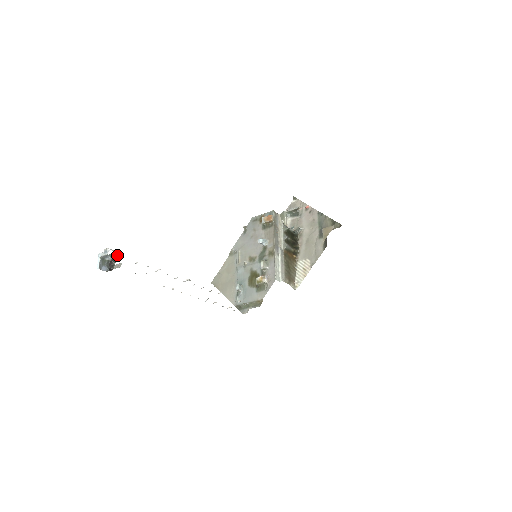
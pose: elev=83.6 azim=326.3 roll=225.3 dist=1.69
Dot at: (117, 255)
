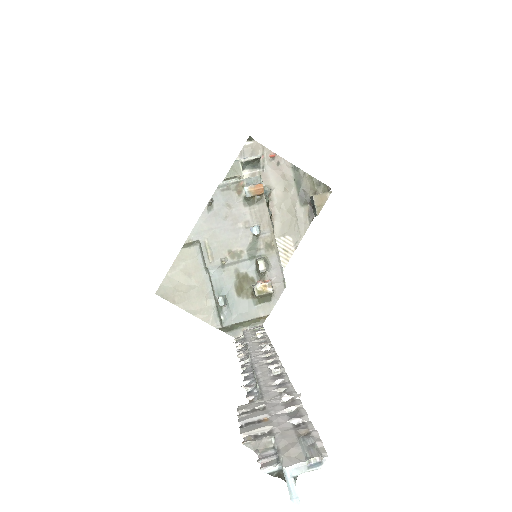
Dot at: (311, 448)
